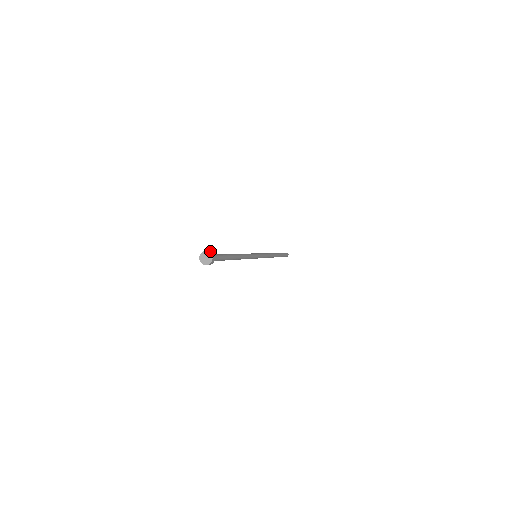
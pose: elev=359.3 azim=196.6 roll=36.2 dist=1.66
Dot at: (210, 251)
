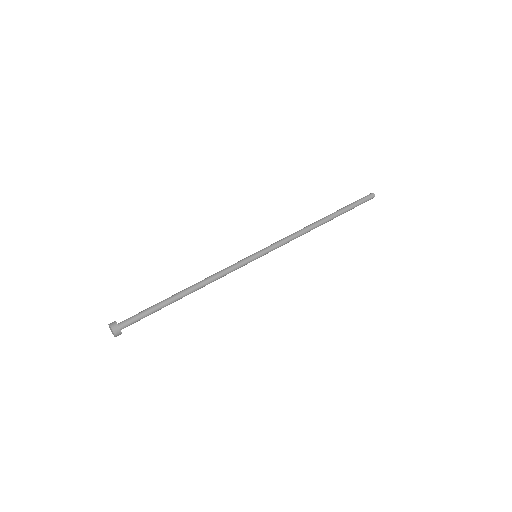
Dot at: (115, 325)
